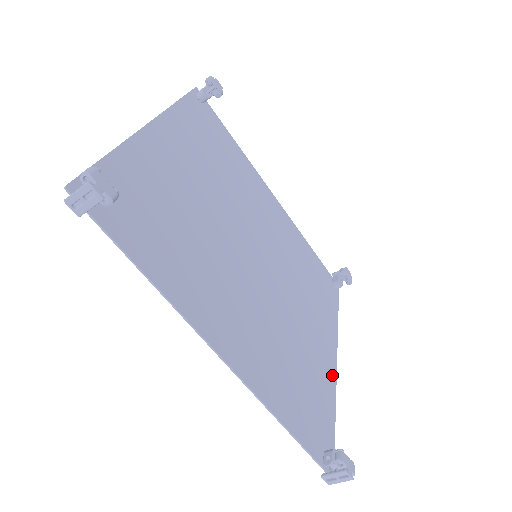
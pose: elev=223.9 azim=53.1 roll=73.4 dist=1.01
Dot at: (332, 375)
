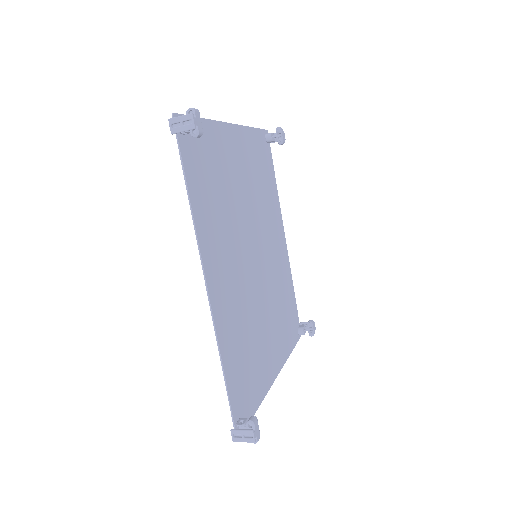
Dot at: (269, 381)
